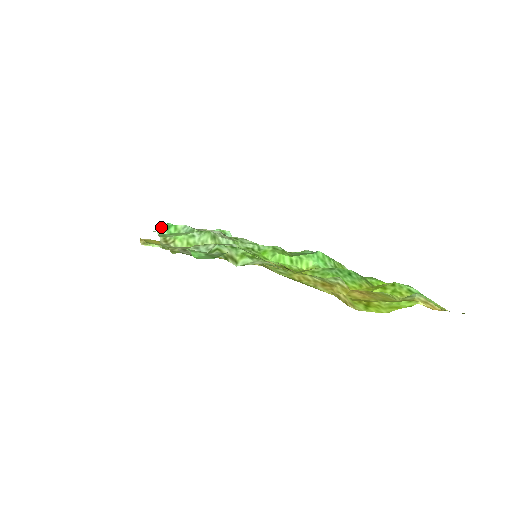
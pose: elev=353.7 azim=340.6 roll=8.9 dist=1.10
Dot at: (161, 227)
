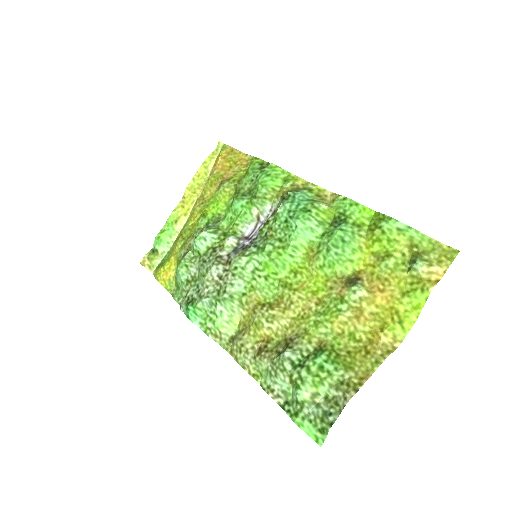
Dot at: (191, 317)
